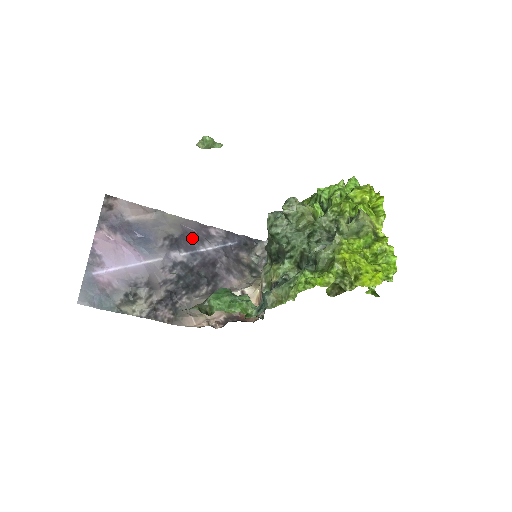
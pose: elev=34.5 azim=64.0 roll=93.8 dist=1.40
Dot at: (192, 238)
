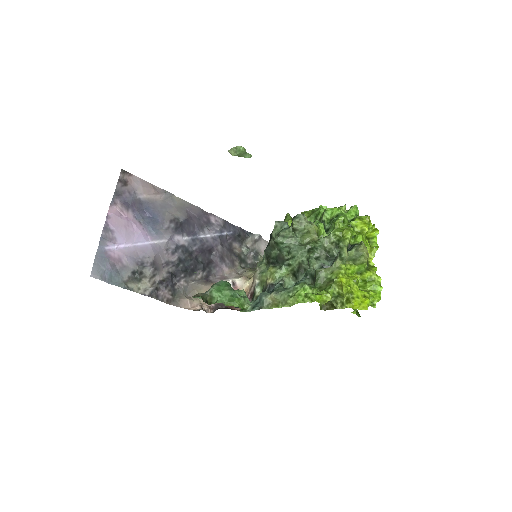
Dot at: (194, 223)
